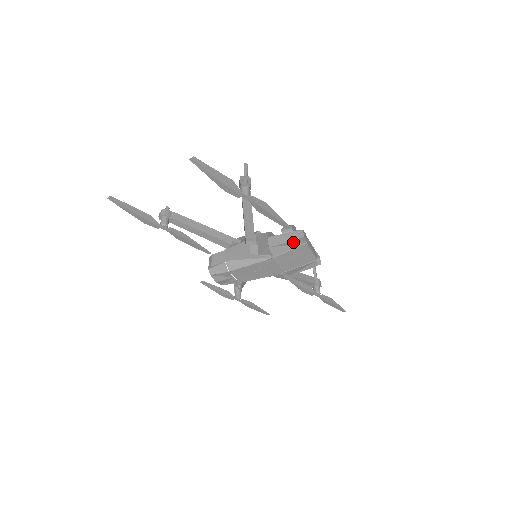
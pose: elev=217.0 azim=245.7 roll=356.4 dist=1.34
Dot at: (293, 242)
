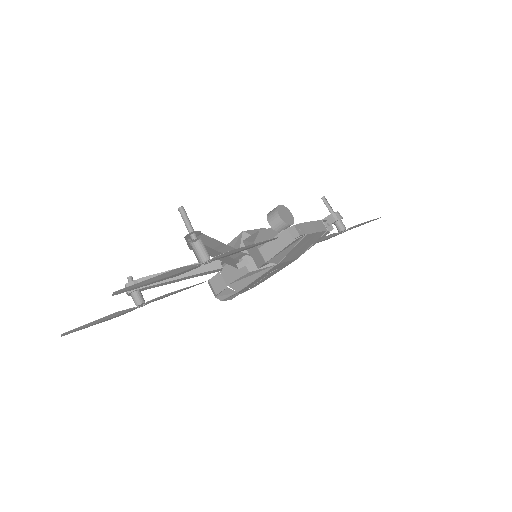
Dot at: (290, 244)
